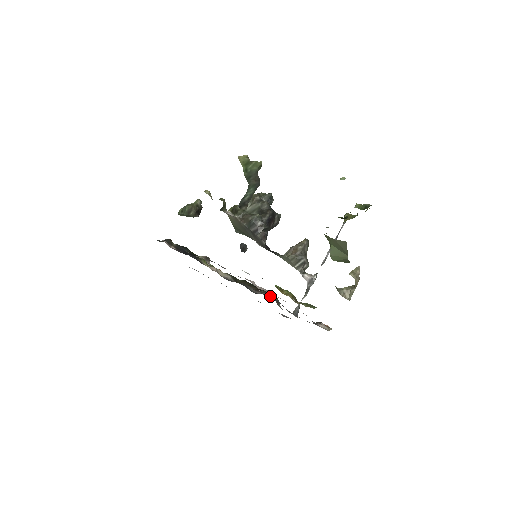
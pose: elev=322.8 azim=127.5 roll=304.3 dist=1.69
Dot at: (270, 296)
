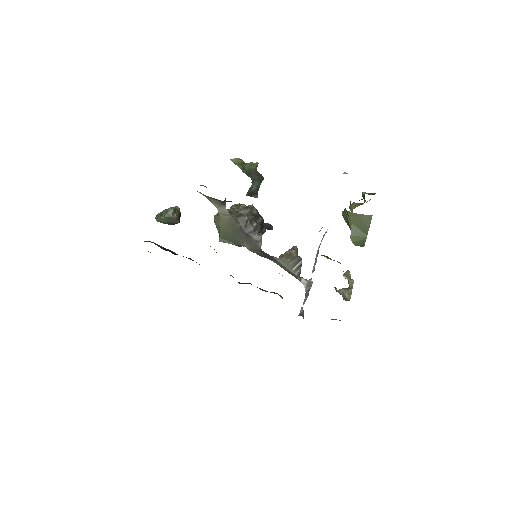
Dot at: occluded
